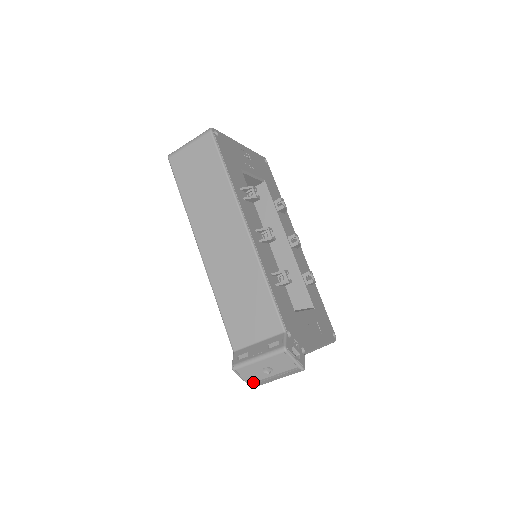
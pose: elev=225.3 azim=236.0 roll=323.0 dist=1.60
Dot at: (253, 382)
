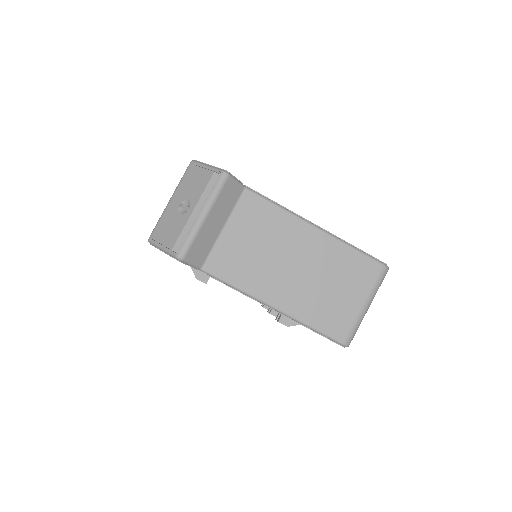
Dot at: (175, 244)
